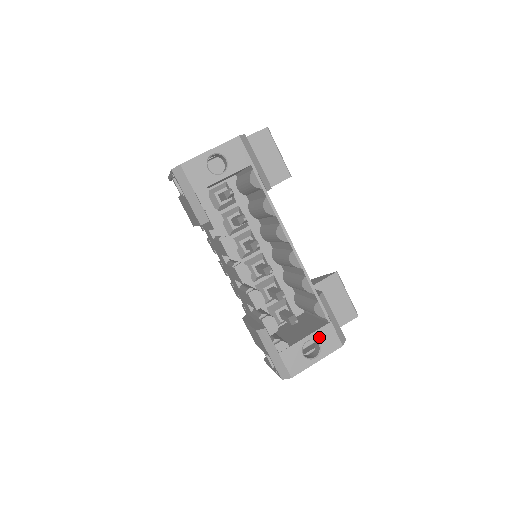
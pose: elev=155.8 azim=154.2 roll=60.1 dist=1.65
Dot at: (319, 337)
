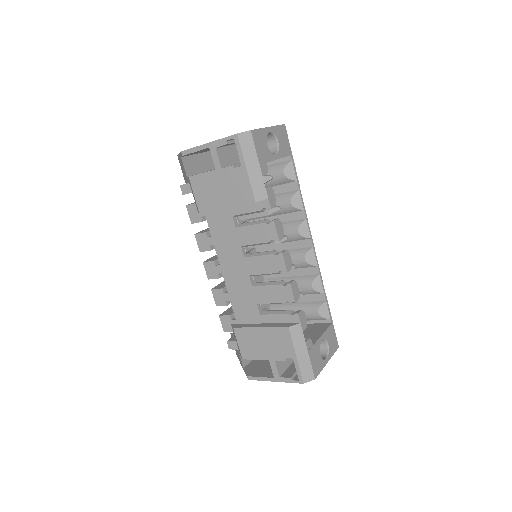
Dot at: (328, 337)
